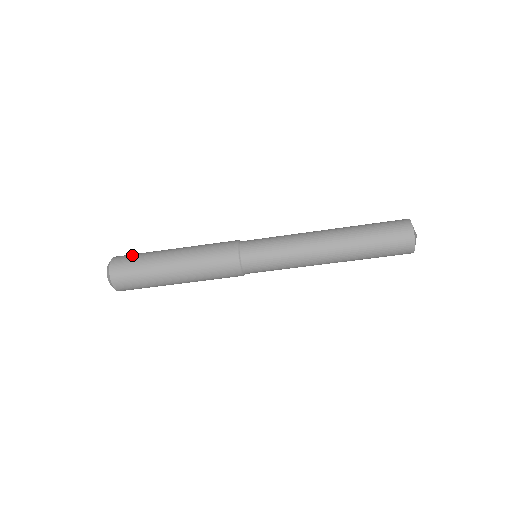
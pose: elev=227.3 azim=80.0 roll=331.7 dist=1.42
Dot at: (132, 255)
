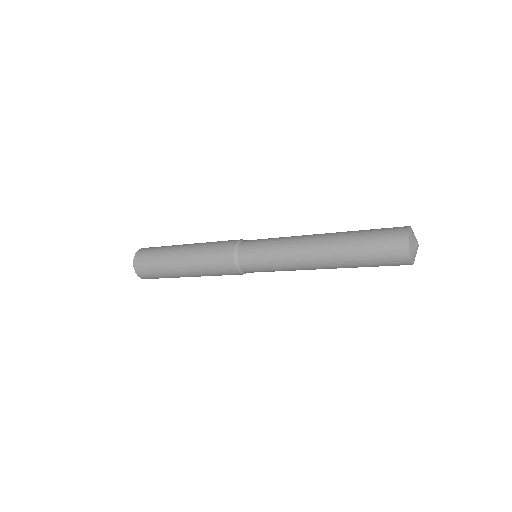
Dot at: (148, 267)
